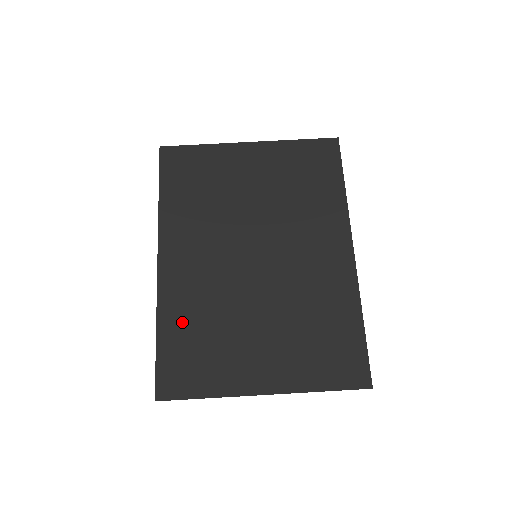
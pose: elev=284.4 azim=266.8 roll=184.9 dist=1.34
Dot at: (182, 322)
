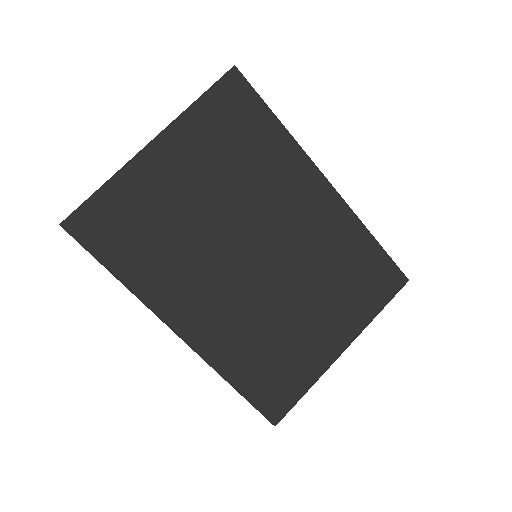
Dot at: (244, 361)
